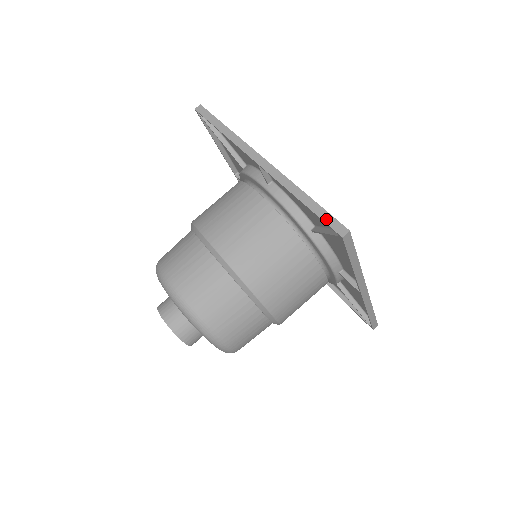
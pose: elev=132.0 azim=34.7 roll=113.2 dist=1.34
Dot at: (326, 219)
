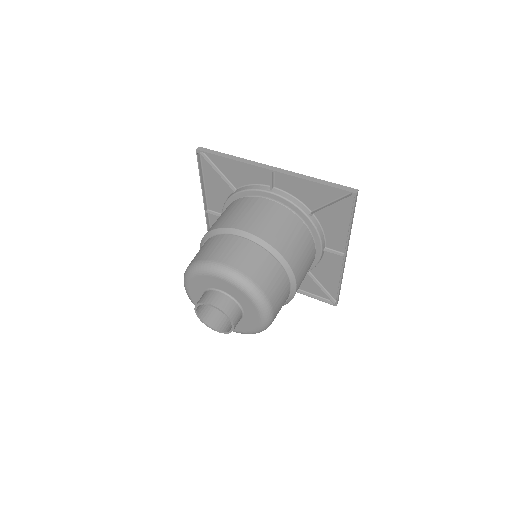
Dot at: (340, 187)
